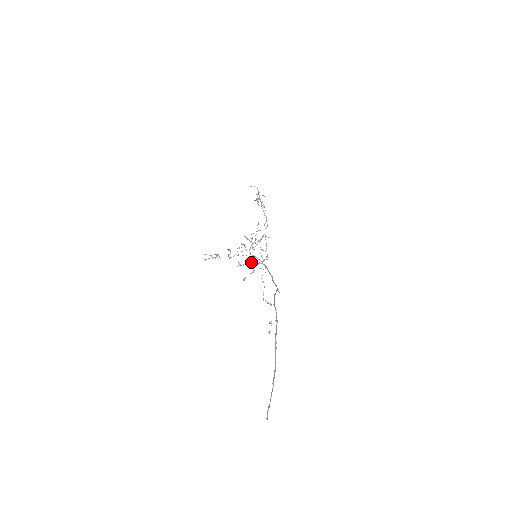
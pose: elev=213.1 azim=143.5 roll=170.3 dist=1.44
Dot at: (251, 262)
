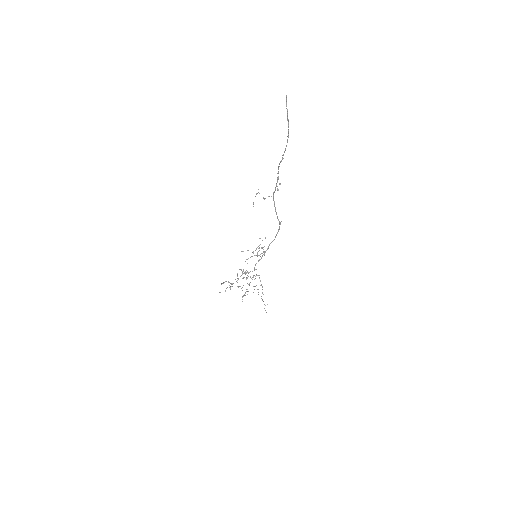
Dot at: (254, 255)
